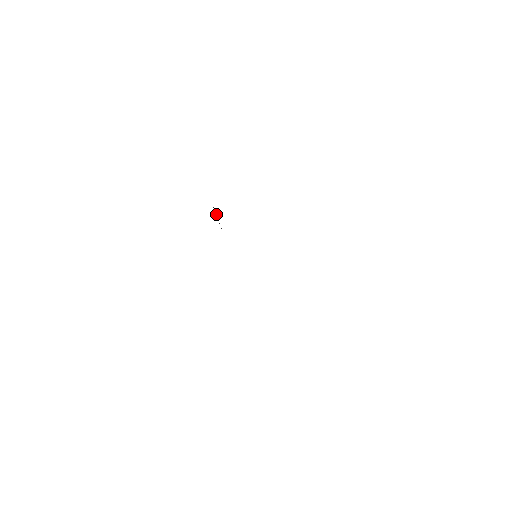
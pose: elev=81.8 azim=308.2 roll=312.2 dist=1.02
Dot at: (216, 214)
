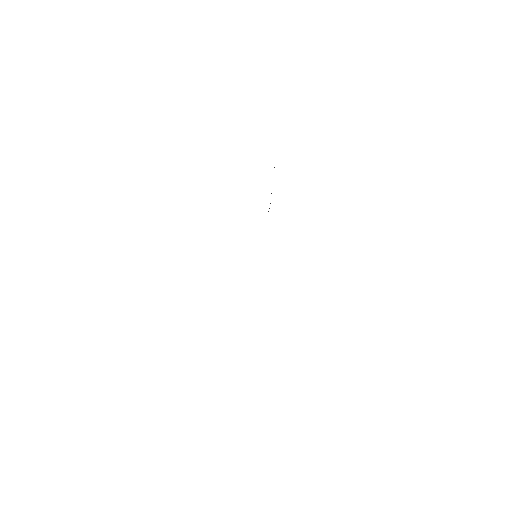
Dot at: occluded
